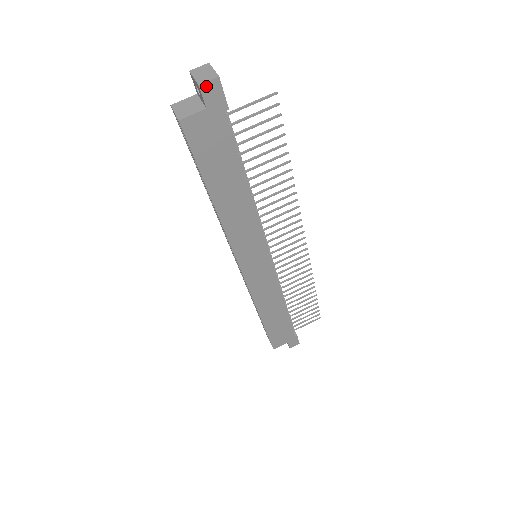
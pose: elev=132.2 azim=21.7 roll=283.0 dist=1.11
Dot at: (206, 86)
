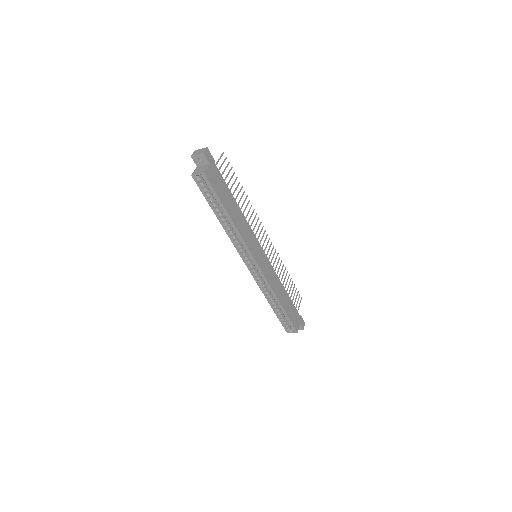
Dot at: (205, 153)
